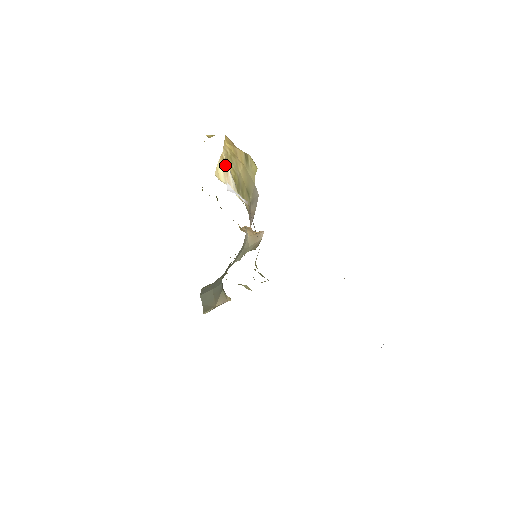
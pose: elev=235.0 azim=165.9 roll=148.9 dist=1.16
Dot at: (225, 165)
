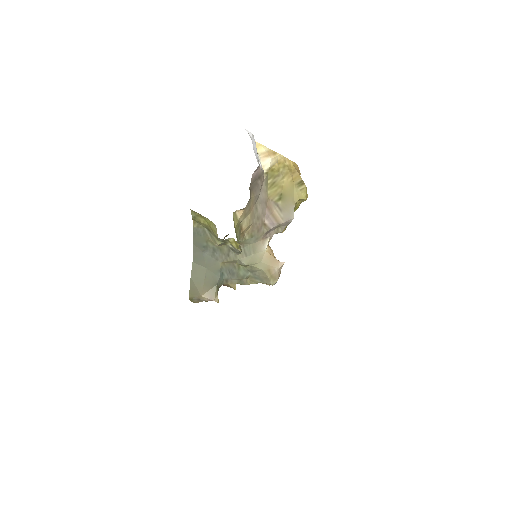
Dot at: (272, 154)
